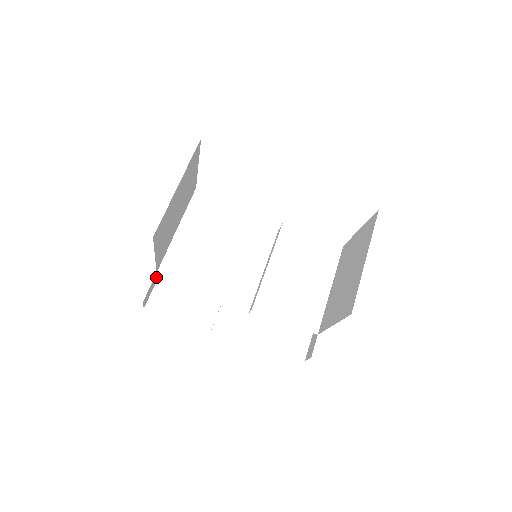
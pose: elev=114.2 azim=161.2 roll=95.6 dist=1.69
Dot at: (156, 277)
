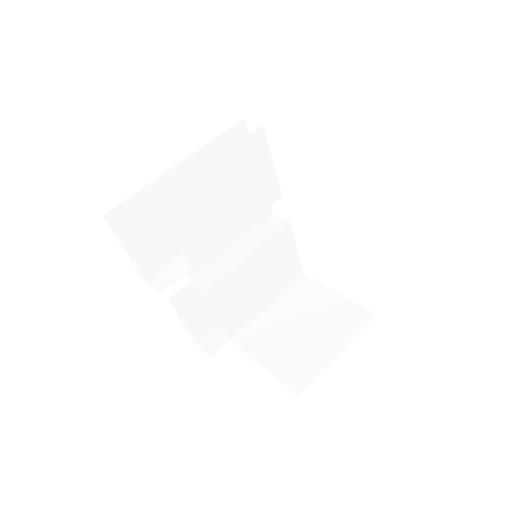
Dot at: occluded
